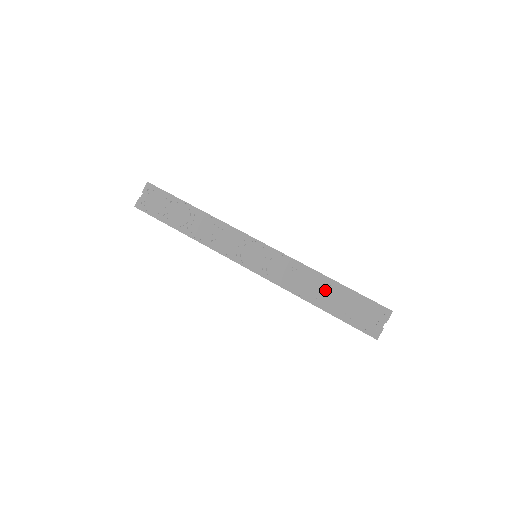
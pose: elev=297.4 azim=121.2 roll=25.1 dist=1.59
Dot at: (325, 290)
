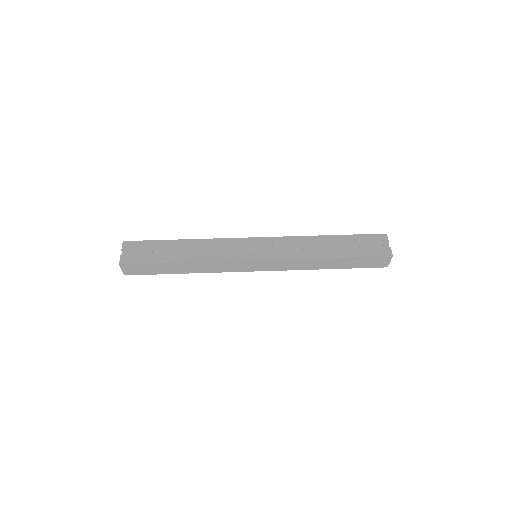
Dot at: (330, 244)
